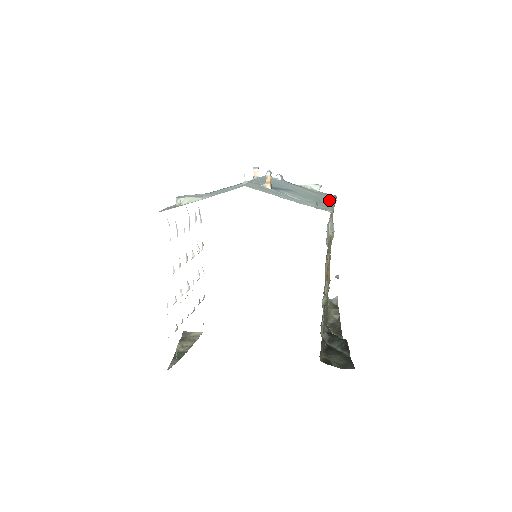
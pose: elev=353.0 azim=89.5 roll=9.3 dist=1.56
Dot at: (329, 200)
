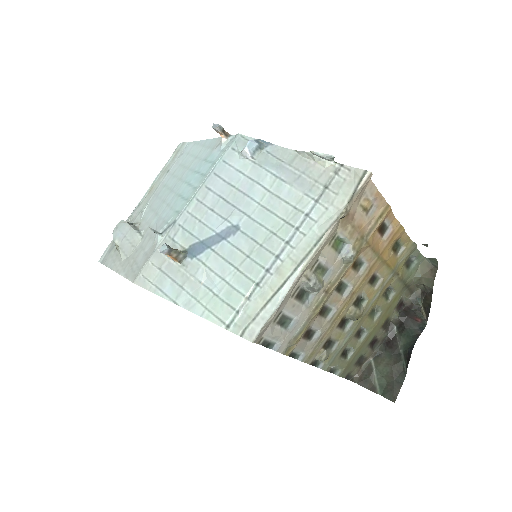
Dot at: (312, 234)
